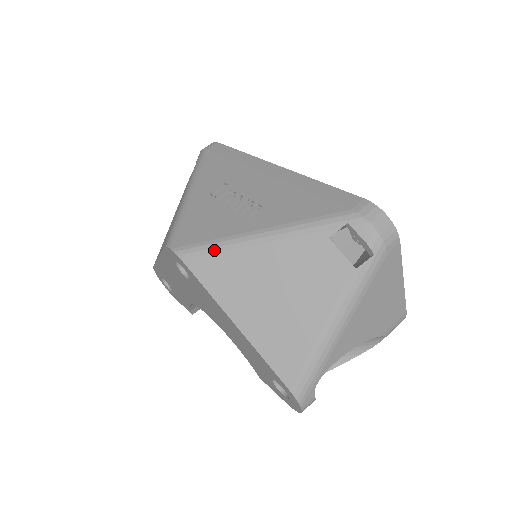
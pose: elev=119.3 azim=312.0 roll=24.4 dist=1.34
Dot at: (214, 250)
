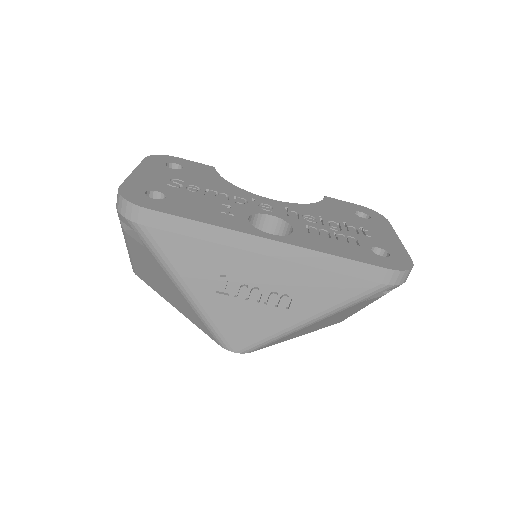
Dot at: (275, 341)
